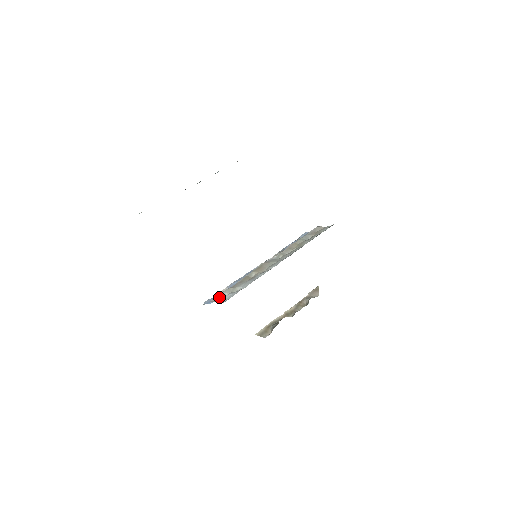
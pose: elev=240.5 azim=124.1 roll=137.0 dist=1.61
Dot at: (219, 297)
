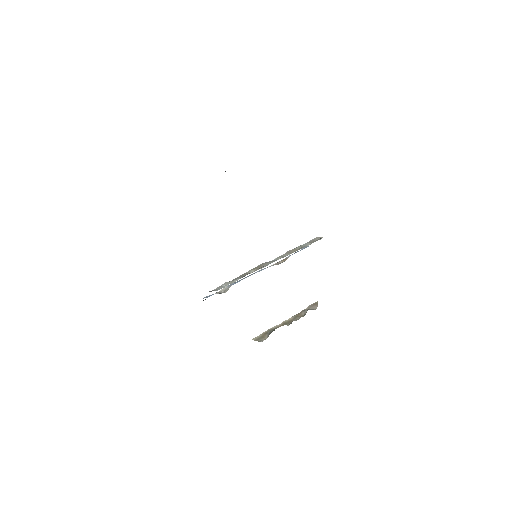
Dot at: (217, 288)
